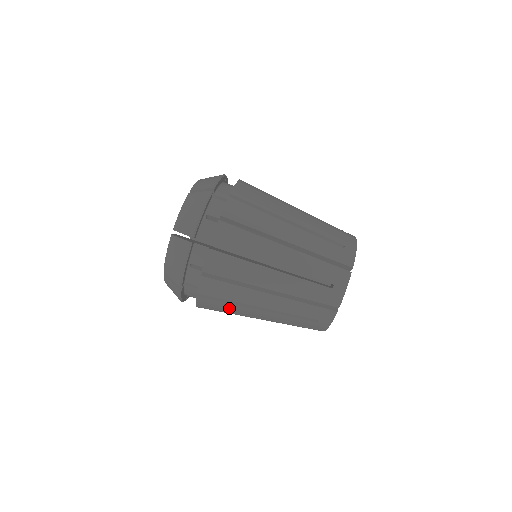
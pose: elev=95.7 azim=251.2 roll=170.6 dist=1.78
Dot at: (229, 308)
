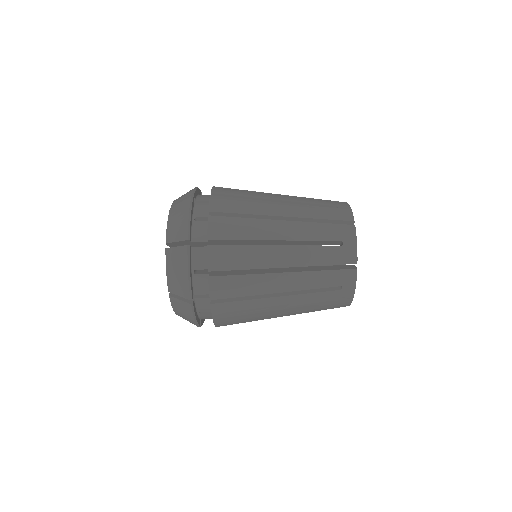
Dot at: (248, 308)
